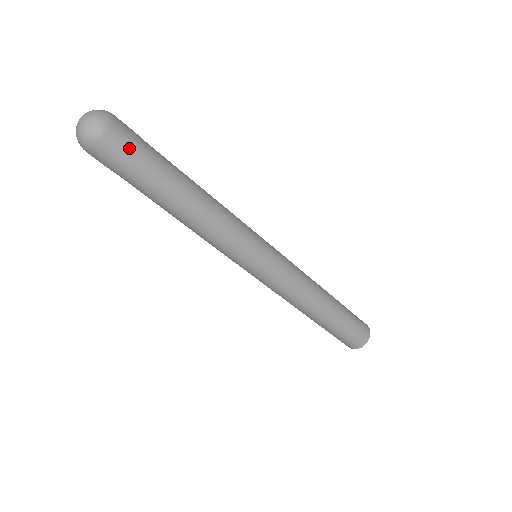
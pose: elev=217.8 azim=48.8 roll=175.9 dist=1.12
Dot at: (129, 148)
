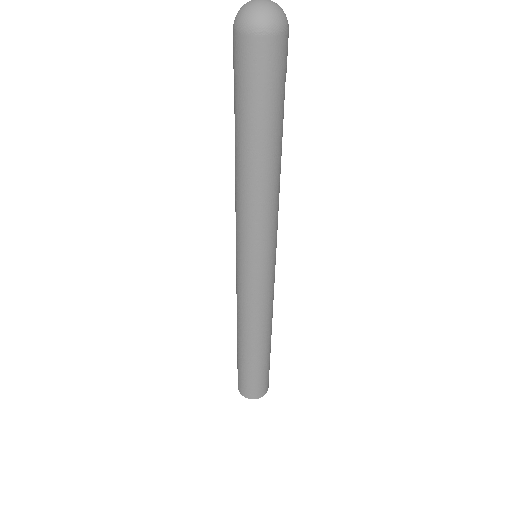
Dot at: (283, 67)
